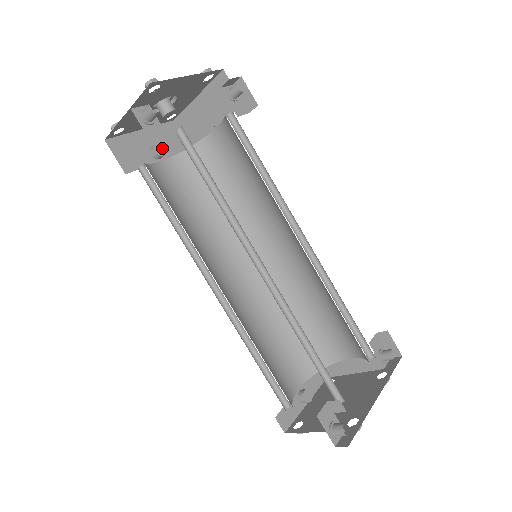
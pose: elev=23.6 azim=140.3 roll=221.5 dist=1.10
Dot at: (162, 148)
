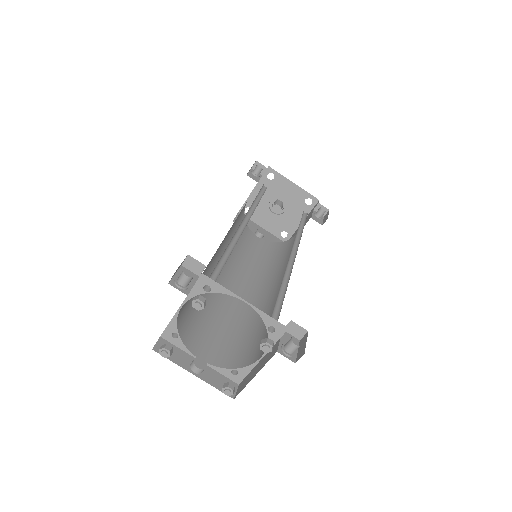
Dot at: (264, 233)
